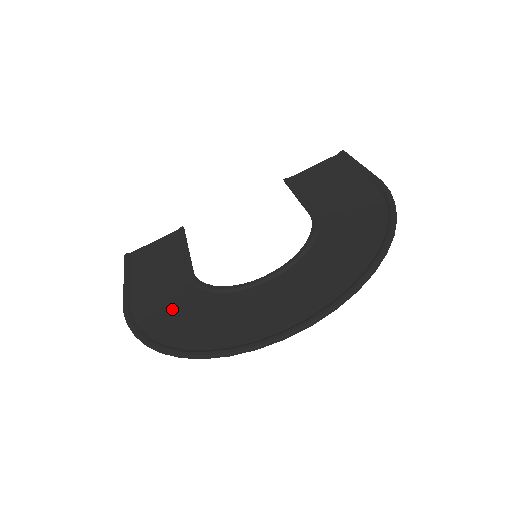
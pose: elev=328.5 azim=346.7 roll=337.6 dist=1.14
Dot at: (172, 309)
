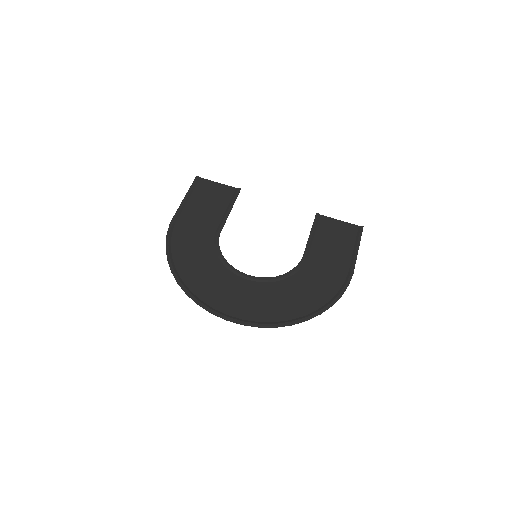
Dot at: (193, 248)
